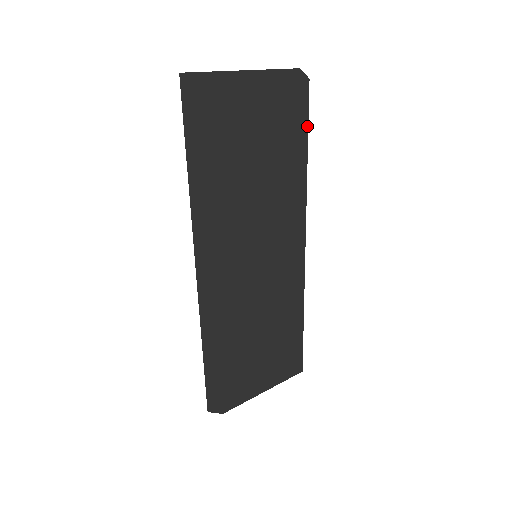
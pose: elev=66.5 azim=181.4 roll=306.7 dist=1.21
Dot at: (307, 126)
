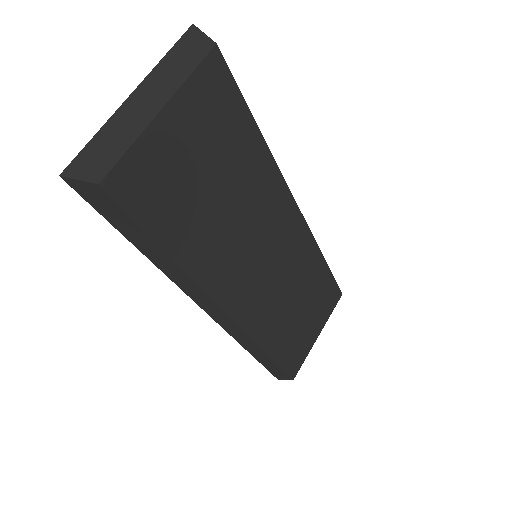
Dot at: (243, 100)
